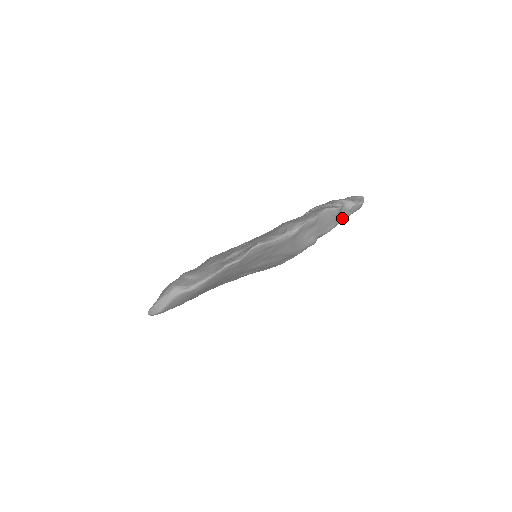
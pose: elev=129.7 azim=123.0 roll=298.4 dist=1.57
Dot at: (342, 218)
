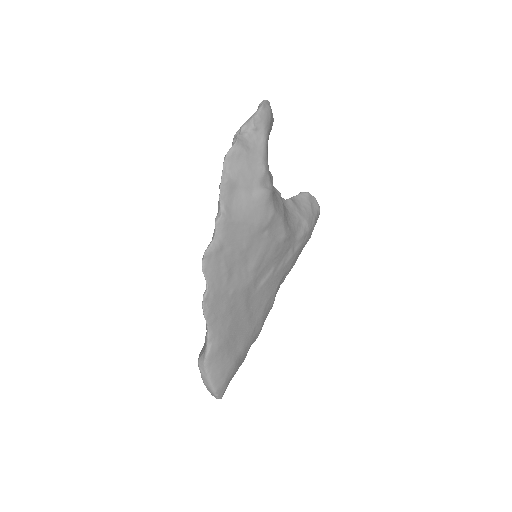
Dot at: (260, 144)
